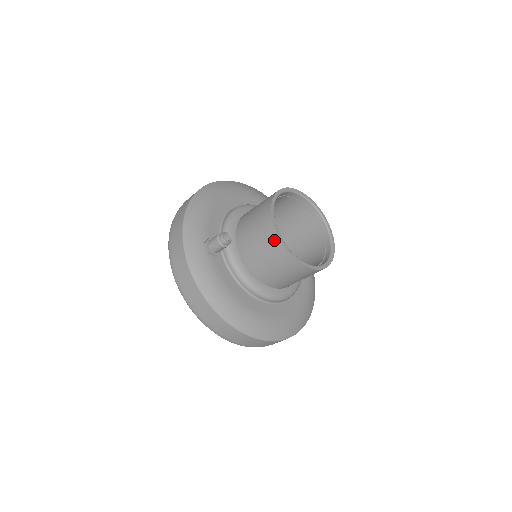
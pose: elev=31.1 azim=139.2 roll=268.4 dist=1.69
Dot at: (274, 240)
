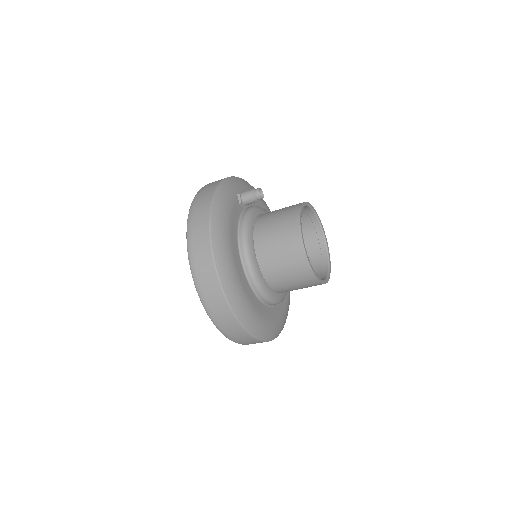
Dot at: (295, 211)
